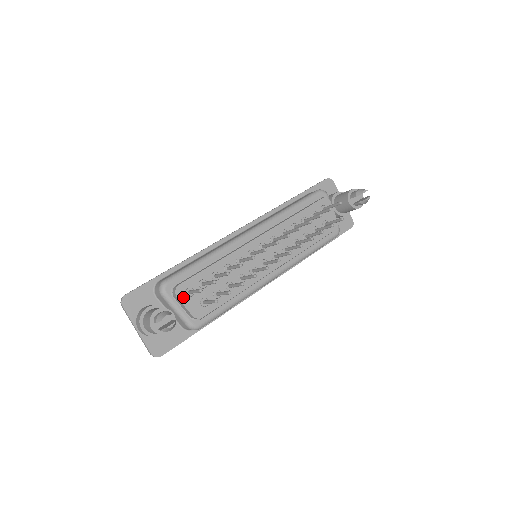
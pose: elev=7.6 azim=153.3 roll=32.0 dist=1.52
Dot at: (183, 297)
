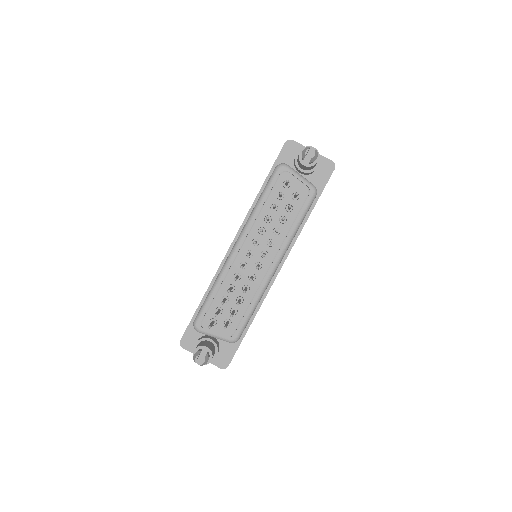
Dot at: (210, 328)
